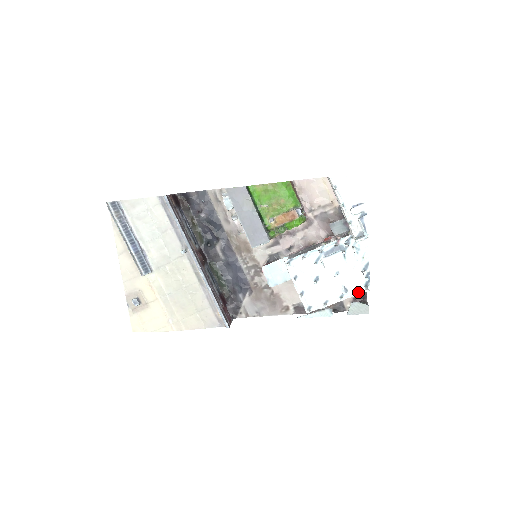
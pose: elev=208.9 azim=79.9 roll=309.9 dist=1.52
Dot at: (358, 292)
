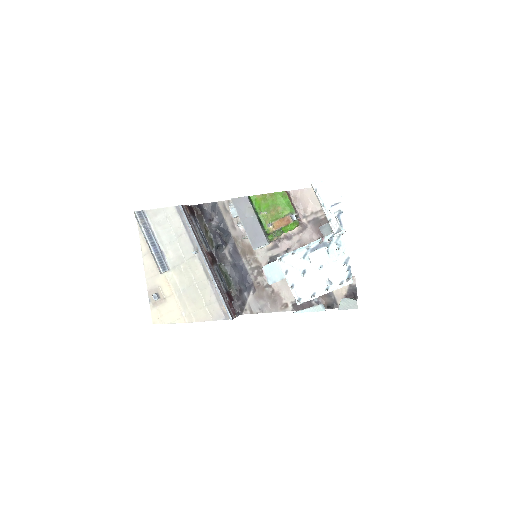
Dot at: (341, 284)
